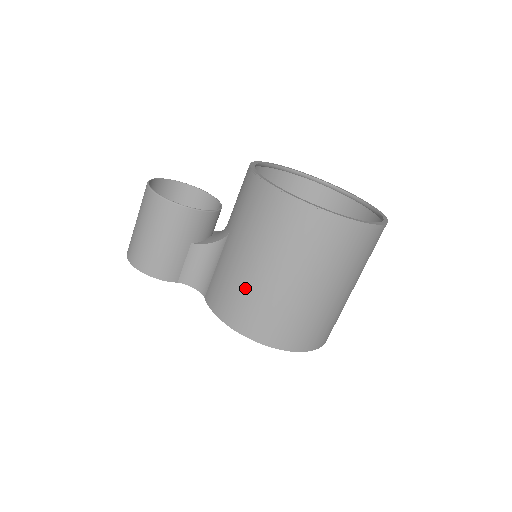
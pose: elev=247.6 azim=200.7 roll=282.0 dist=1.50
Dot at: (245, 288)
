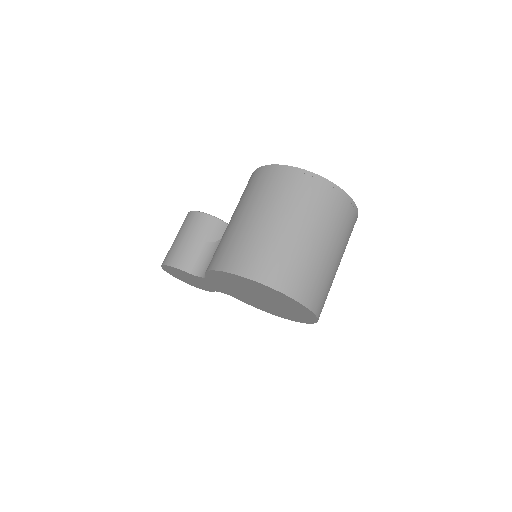
Dot at: (229, 236)
